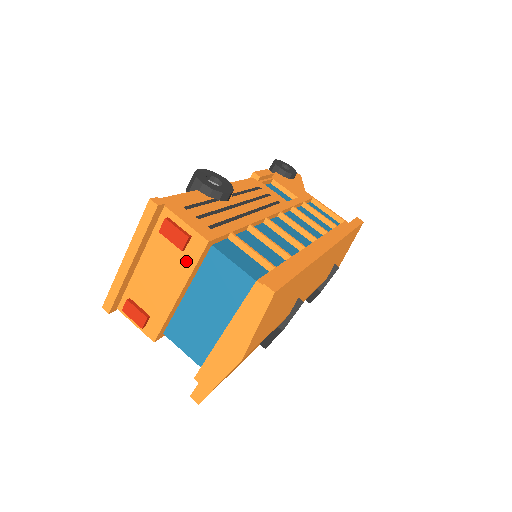
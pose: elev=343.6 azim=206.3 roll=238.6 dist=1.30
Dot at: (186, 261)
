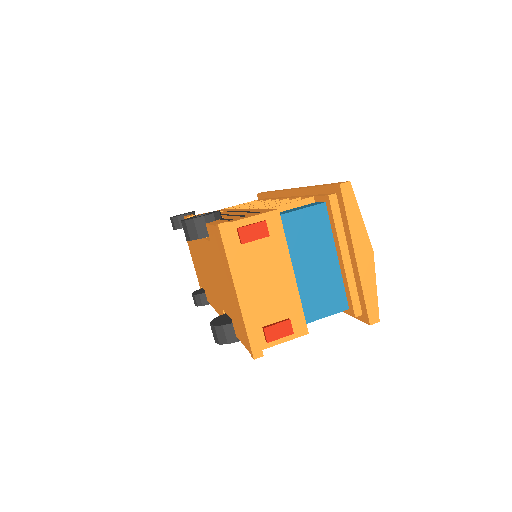
Dot at: (276, 242)
